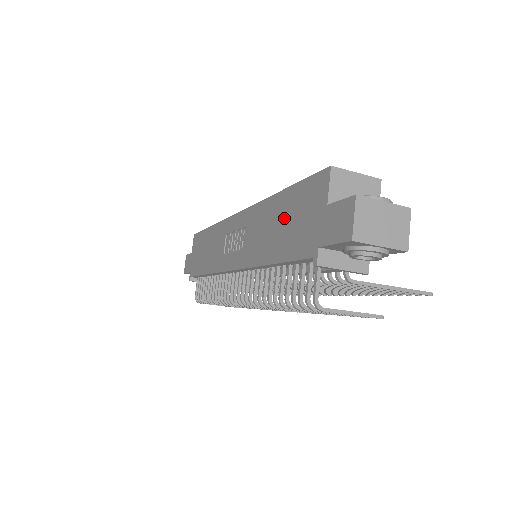
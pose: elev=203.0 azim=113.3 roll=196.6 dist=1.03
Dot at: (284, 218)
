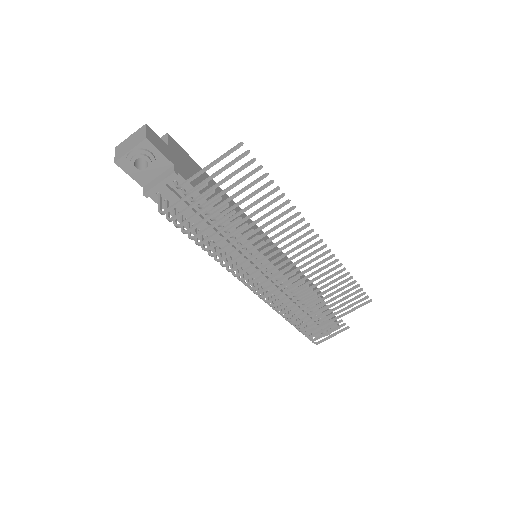
Dot at: occluded
